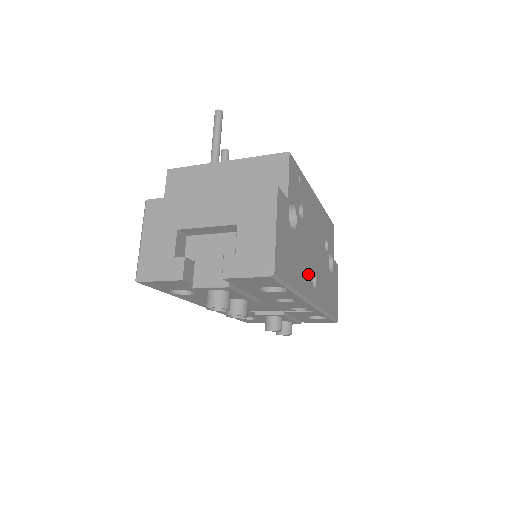
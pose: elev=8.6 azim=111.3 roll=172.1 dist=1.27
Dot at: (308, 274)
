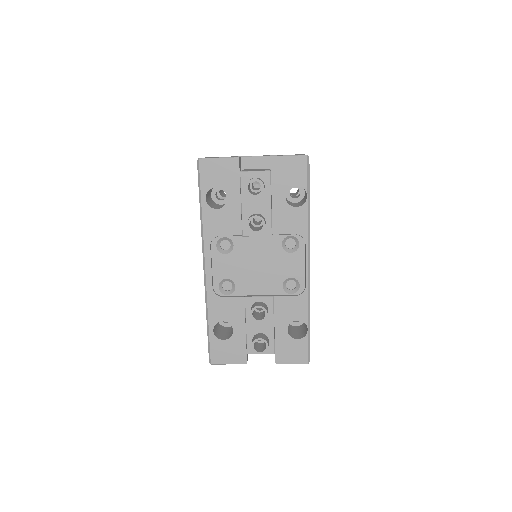
Dot at: occluded
